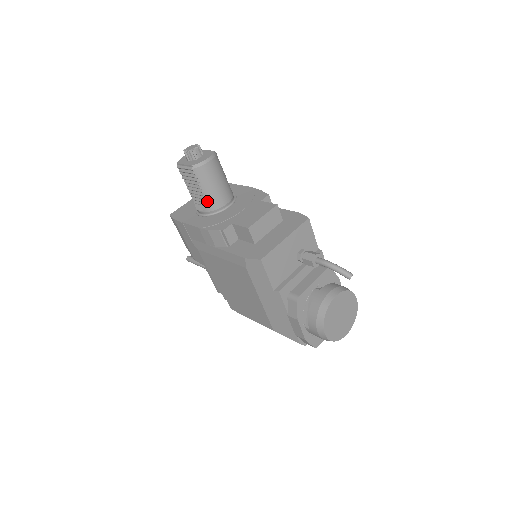
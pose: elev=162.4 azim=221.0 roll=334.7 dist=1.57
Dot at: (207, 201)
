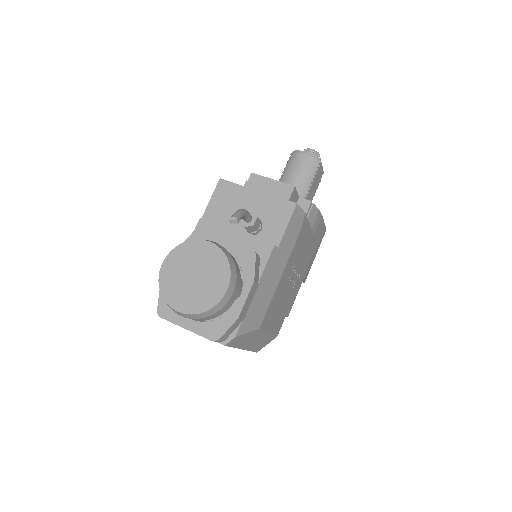
Dot at: occluded
